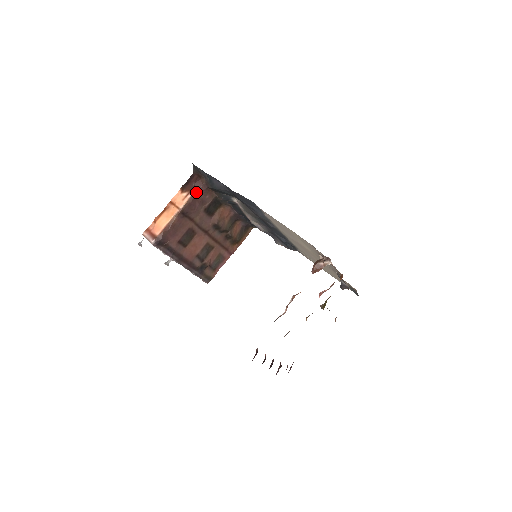
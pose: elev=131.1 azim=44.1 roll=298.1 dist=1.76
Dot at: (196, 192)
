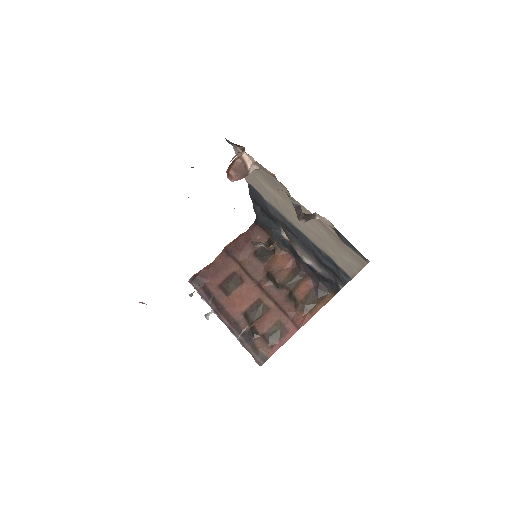
Dot at: (246, 232)
